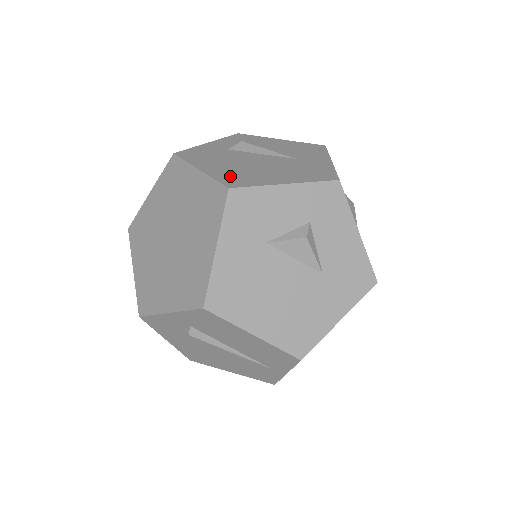
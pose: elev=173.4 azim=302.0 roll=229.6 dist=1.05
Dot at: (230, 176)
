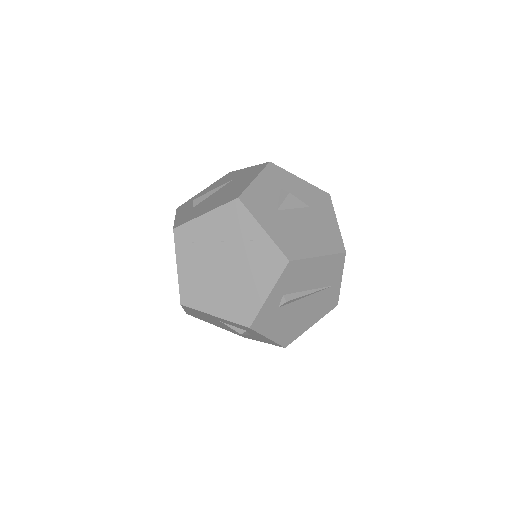
Dot at: (226, 200)
